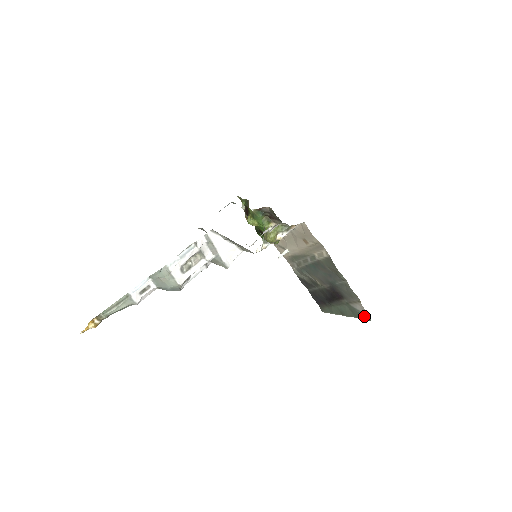
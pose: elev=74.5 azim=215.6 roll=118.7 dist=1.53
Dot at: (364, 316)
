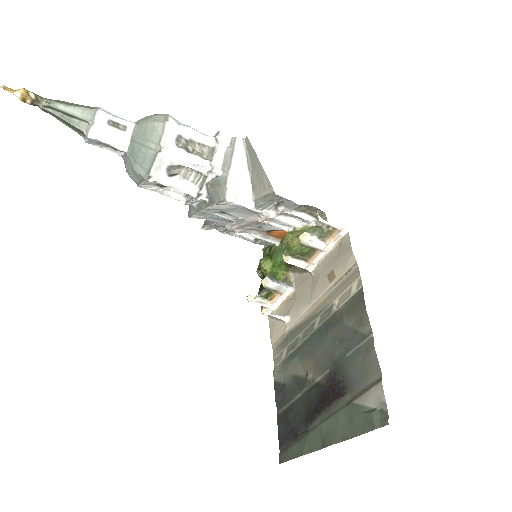
Dot at: (376, 416)
